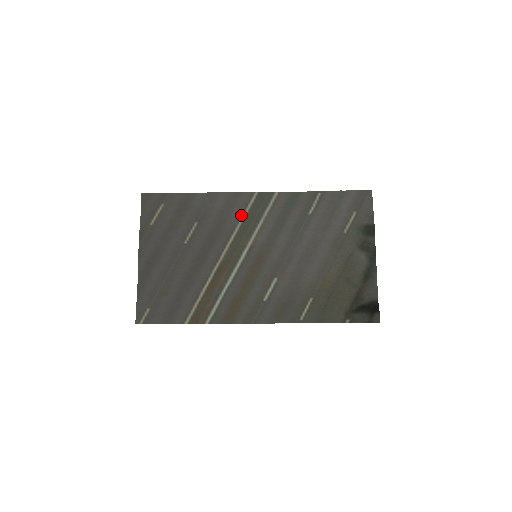
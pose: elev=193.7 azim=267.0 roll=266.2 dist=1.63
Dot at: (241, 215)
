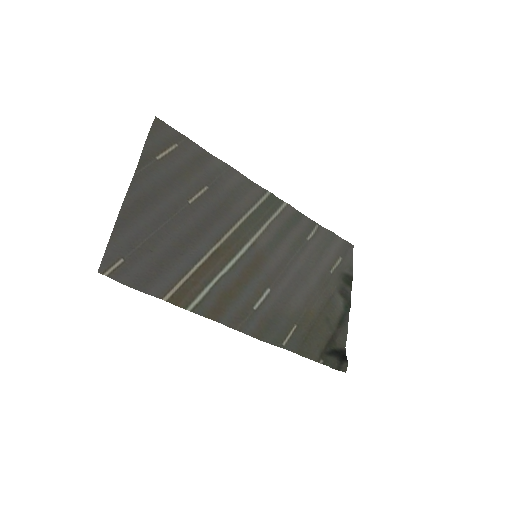
Dot at: (251, 206)
